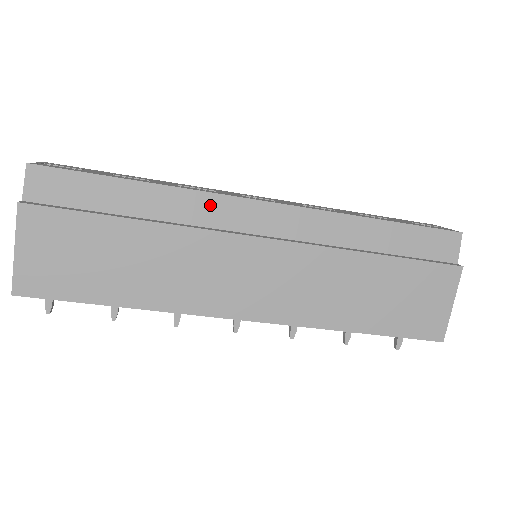
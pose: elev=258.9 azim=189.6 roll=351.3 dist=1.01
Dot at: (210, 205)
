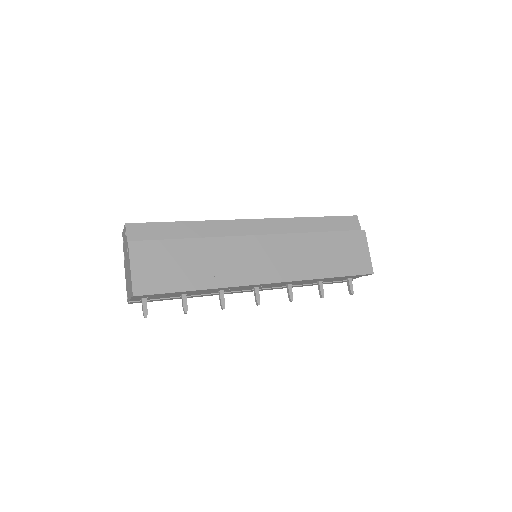
Dot at: (227, 226)
